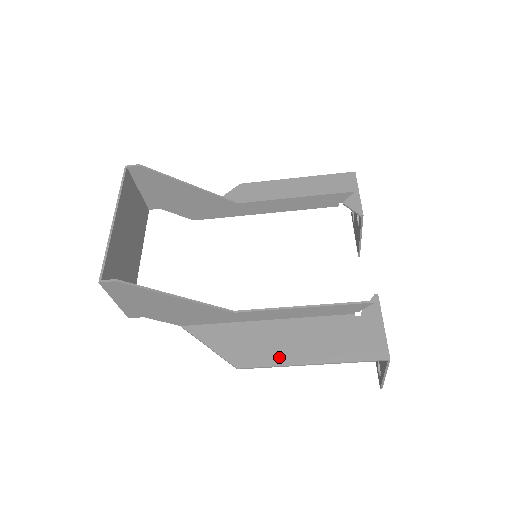
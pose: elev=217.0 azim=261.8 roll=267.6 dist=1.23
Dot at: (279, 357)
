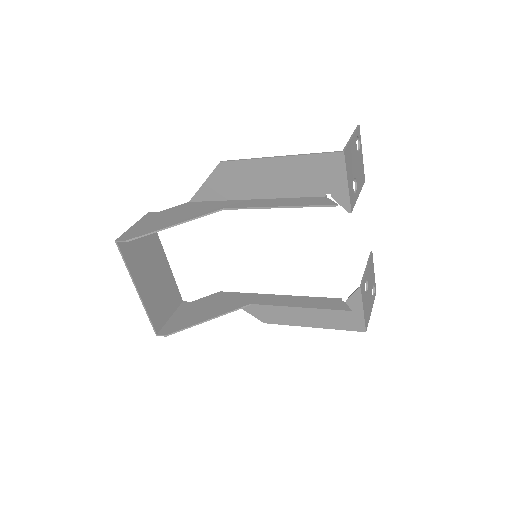
Dot at: (290, 321)
